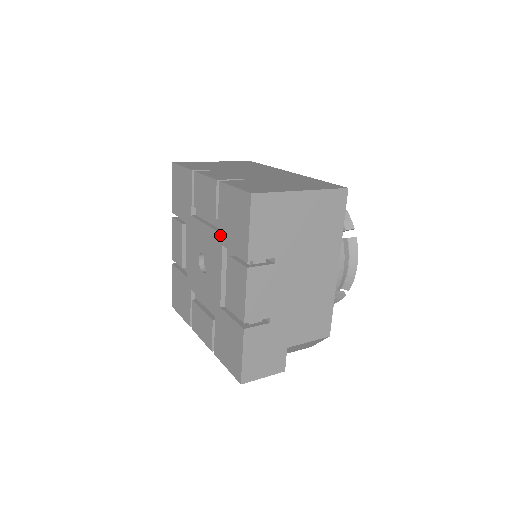
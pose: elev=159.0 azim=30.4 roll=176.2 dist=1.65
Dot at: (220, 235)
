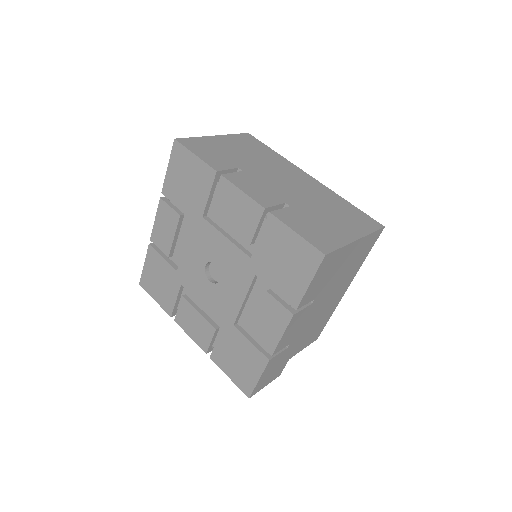
Dot at: (254, 264)
